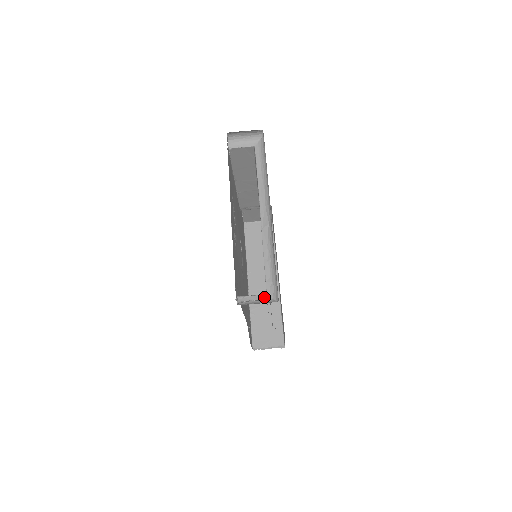
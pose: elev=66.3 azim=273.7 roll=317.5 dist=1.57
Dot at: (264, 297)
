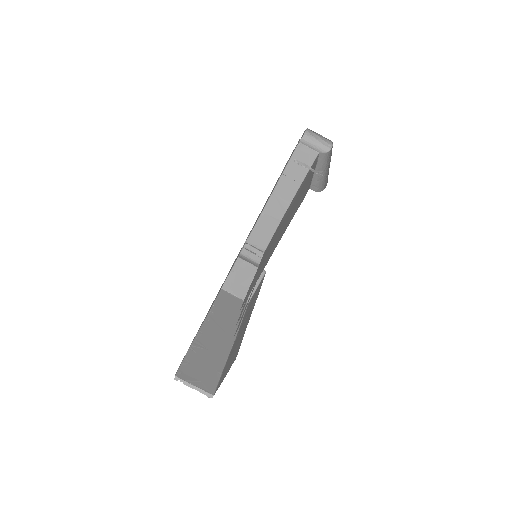
Dot at: occluded
